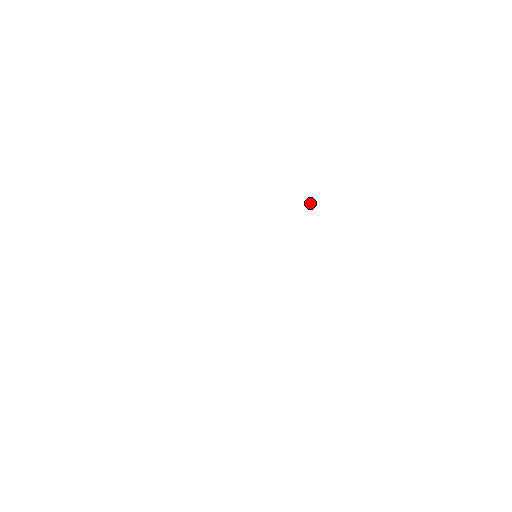
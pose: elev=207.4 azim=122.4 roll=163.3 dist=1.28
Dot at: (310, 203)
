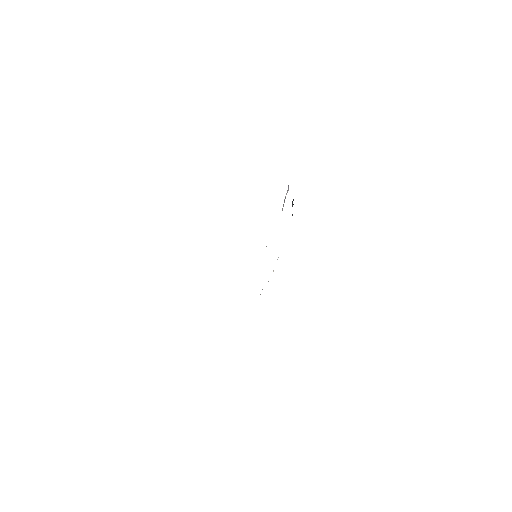
Dot at: (287, 190)
